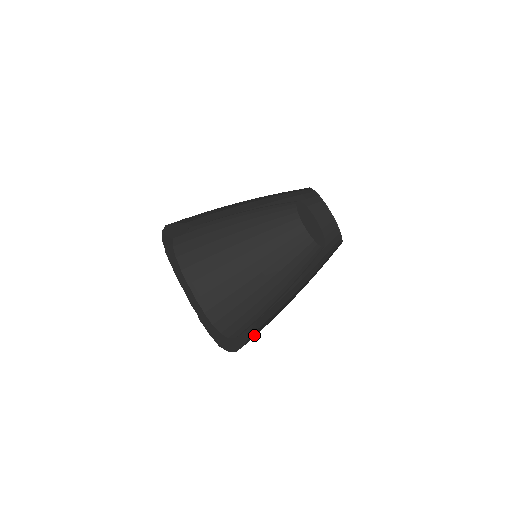
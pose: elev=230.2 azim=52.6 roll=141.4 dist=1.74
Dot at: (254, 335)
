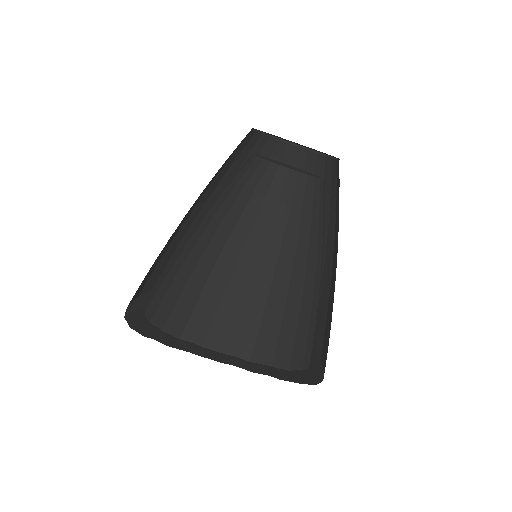
Dot at: (320, 339)
